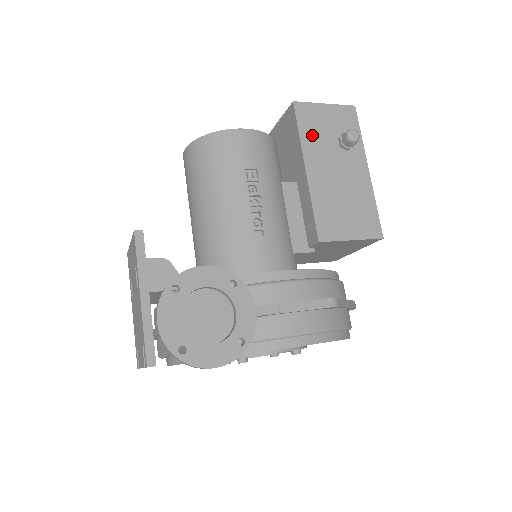
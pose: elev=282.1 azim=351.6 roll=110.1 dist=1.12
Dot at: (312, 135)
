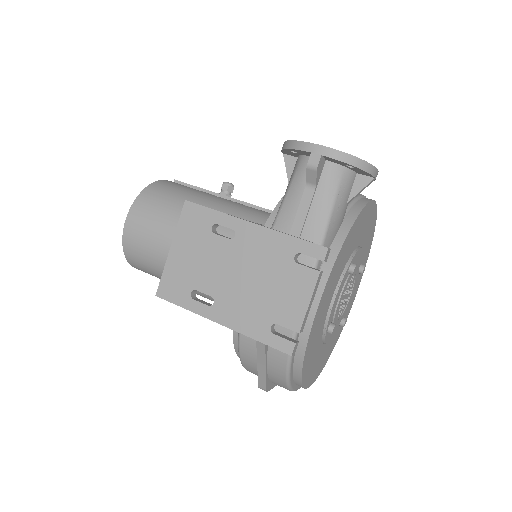
Dot at: occluded
